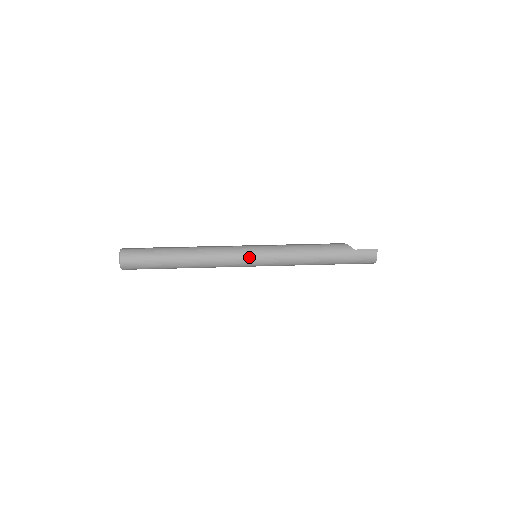
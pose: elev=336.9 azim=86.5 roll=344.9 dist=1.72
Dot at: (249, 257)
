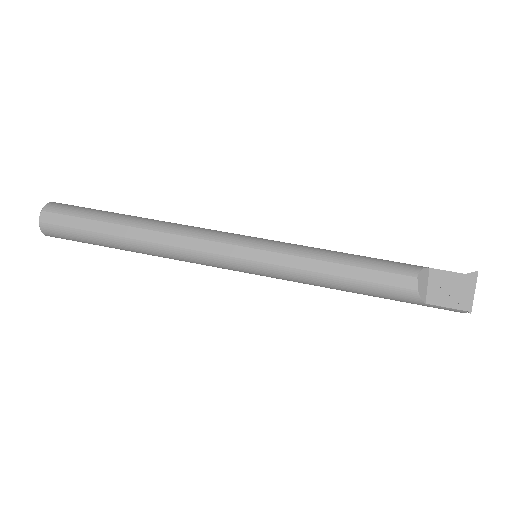
Dot at: occluded
